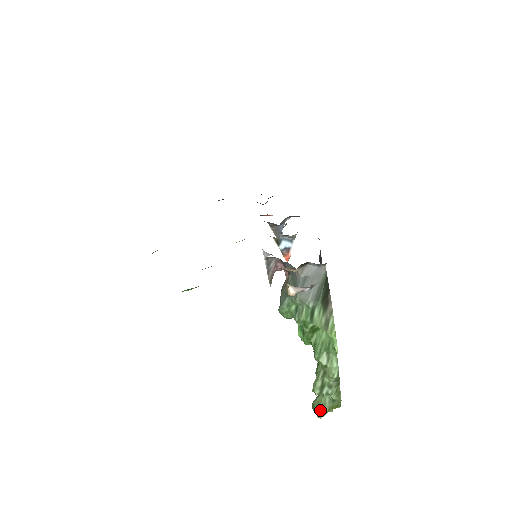
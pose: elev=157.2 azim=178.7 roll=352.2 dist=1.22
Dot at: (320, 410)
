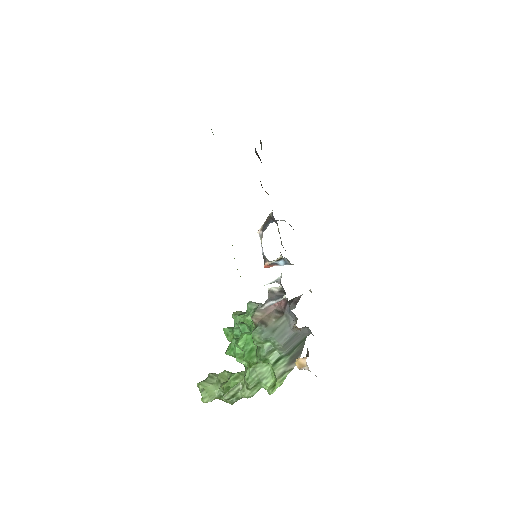
Dot at: (209, 398)
